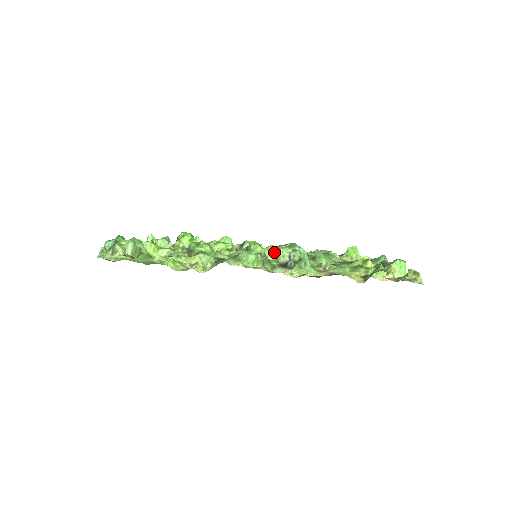
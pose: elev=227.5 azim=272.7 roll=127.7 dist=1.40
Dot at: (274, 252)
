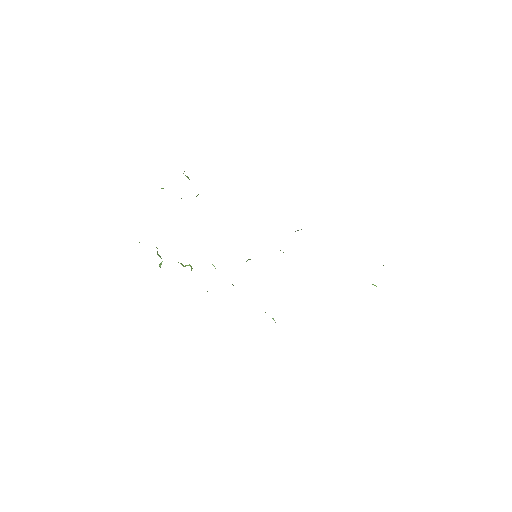
Dot at: occluded
